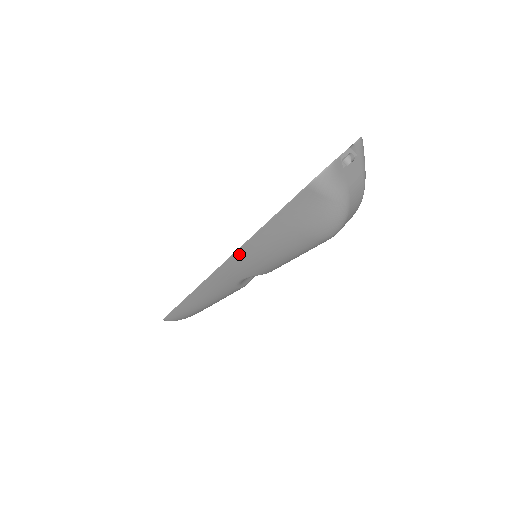
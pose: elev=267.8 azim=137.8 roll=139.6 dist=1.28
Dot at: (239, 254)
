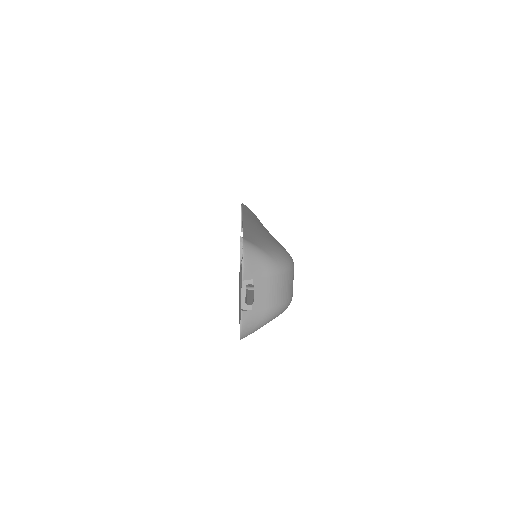
Dot at: occluded
